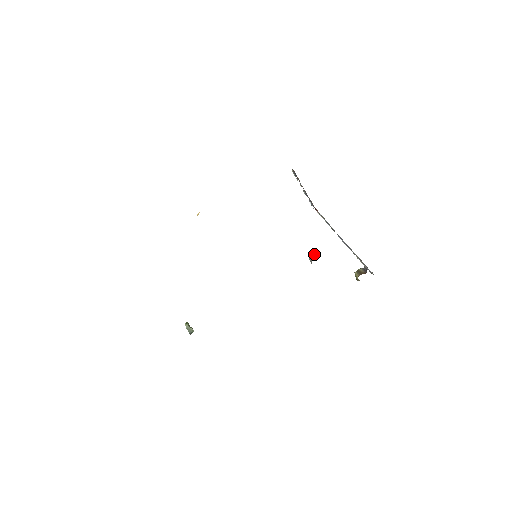
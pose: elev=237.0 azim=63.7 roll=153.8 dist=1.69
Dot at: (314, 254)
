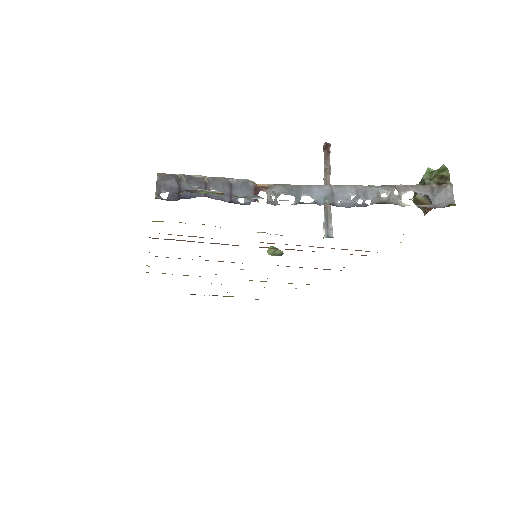
Dot at: (326, 162)
